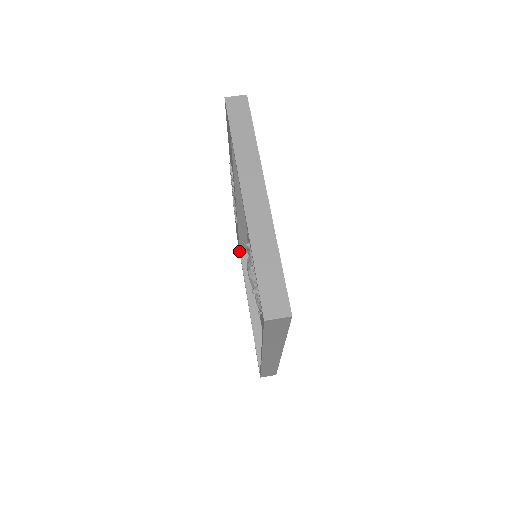
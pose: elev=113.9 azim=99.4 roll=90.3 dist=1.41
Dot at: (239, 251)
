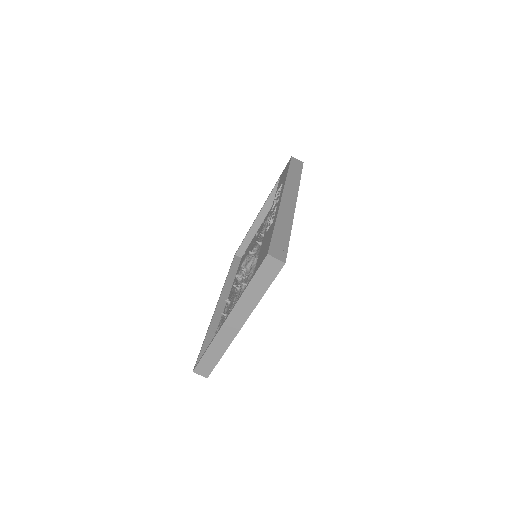
Dot at: (282, 172)
